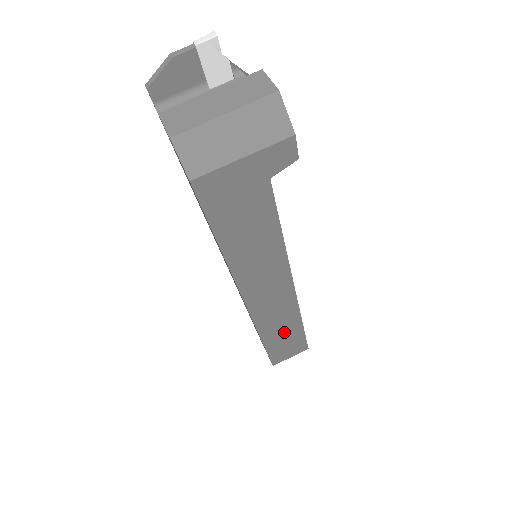
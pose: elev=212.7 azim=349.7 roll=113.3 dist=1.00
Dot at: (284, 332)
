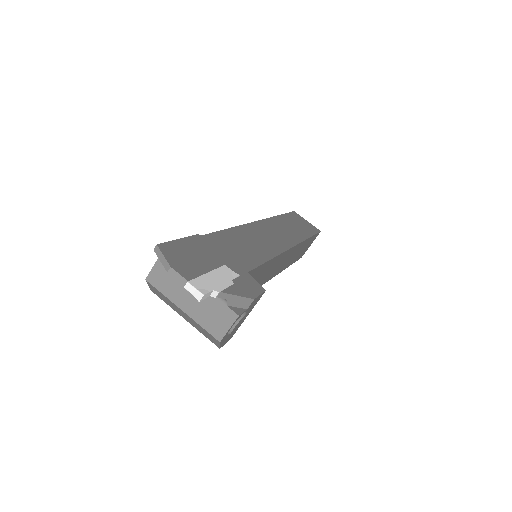
Dot at: occluded
